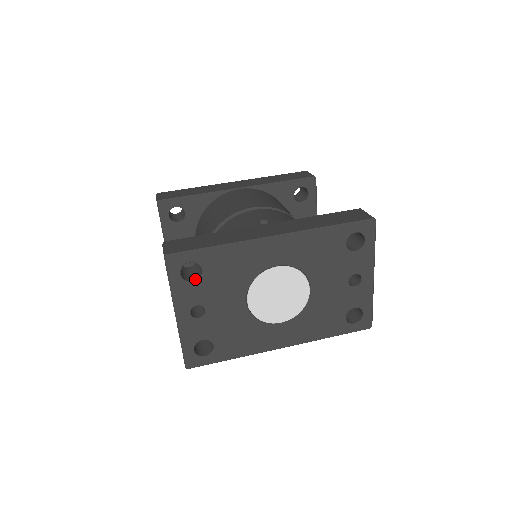
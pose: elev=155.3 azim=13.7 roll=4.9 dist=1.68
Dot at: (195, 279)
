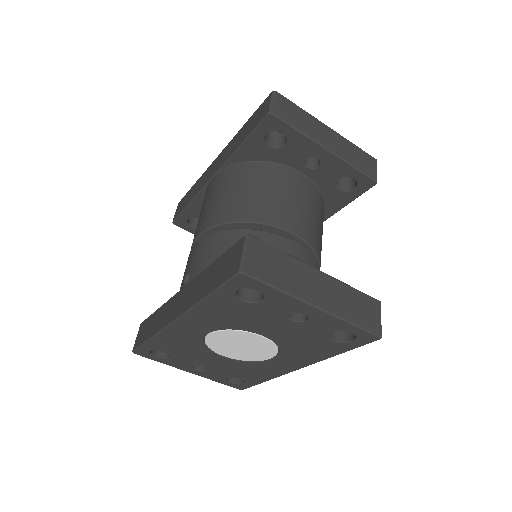
Dot at: occluded
